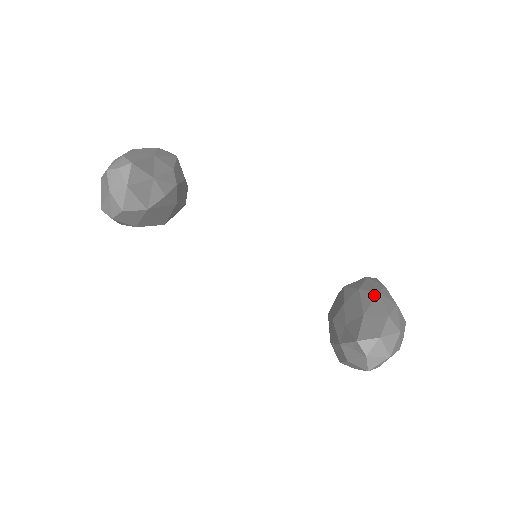
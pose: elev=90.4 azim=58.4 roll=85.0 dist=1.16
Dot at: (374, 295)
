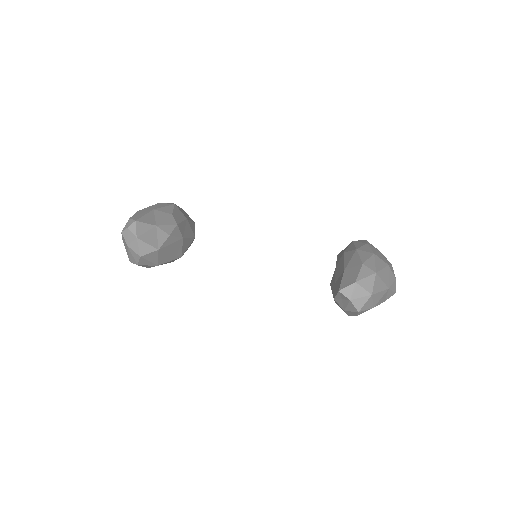
Dot at: (353, 253)
